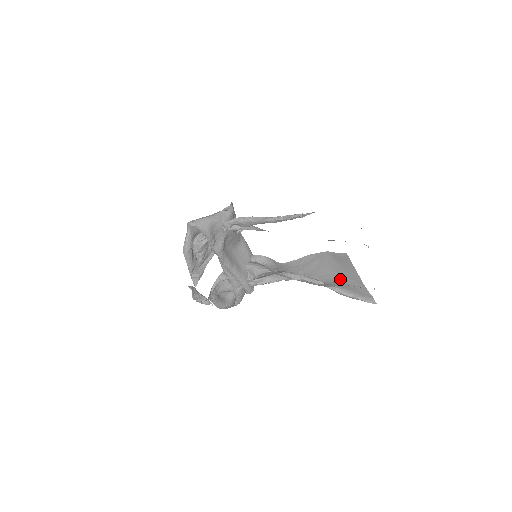
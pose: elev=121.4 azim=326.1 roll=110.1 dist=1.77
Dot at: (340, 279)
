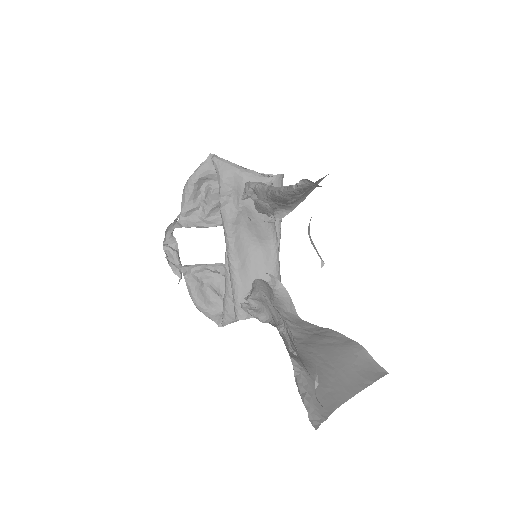
Dot at: (324, 371)
